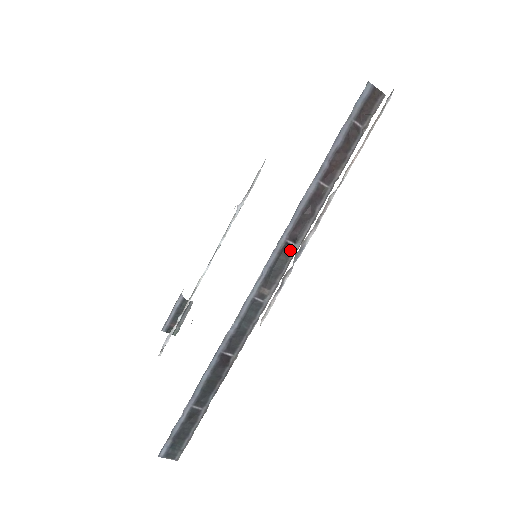
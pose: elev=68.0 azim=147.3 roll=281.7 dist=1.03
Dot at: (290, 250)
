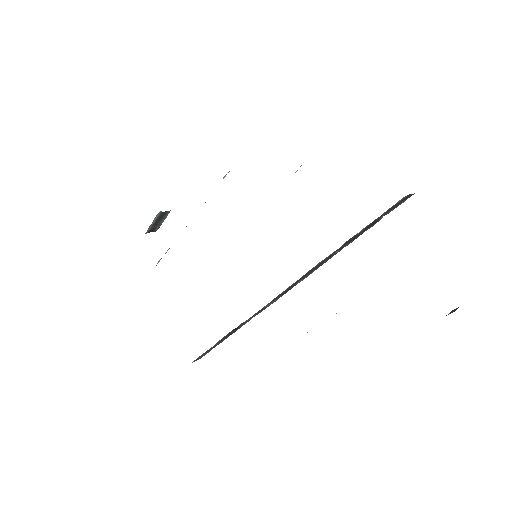
Dot at: (295, 284)
